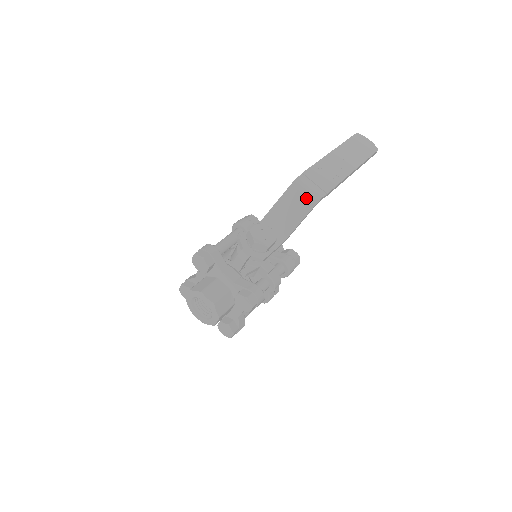
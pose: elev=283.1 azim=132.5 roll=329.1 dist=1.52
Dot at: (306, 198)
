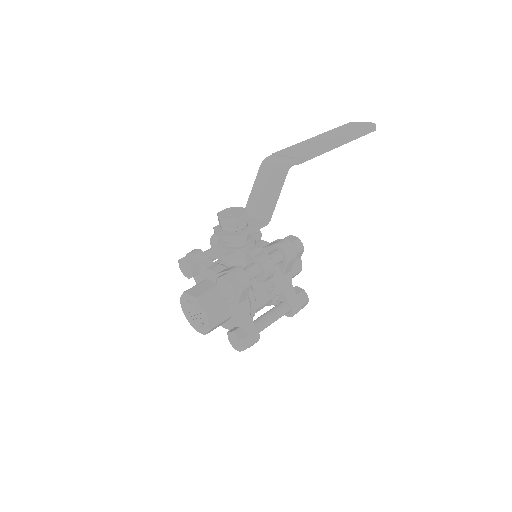
Dot at: (275, 170)
